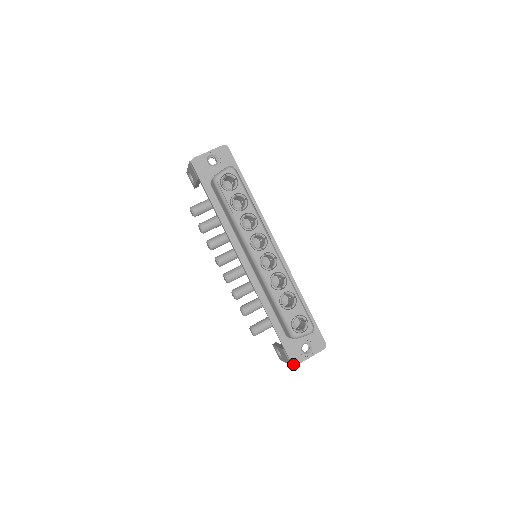
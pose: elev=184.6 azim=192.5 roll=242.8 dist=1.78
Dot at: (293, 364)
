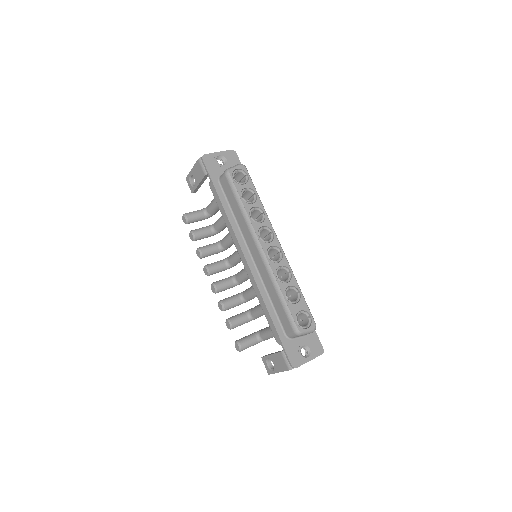
Dot at: (293, 366)
